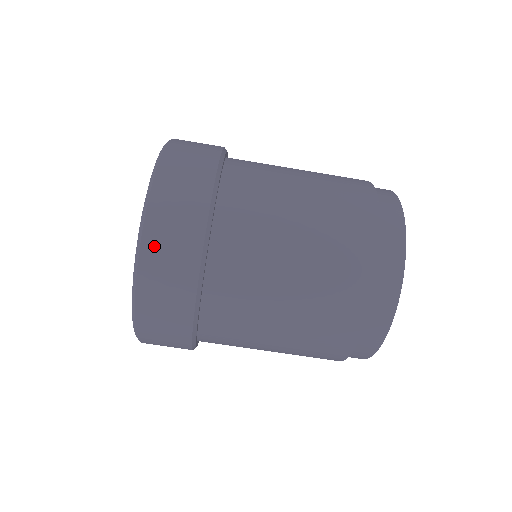
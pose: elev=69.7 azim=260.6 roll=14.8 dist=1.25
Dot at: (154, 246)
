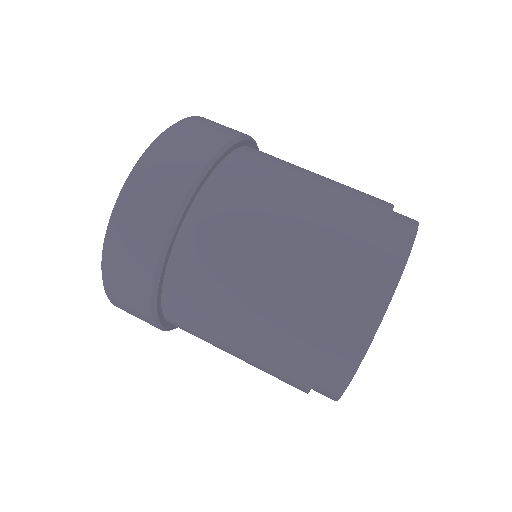
Dot at: (200, 121)
